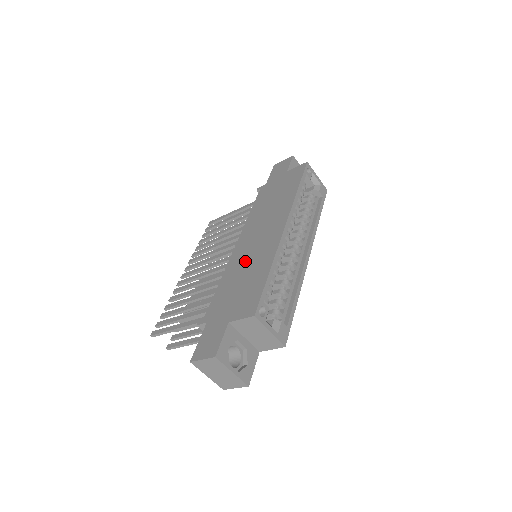
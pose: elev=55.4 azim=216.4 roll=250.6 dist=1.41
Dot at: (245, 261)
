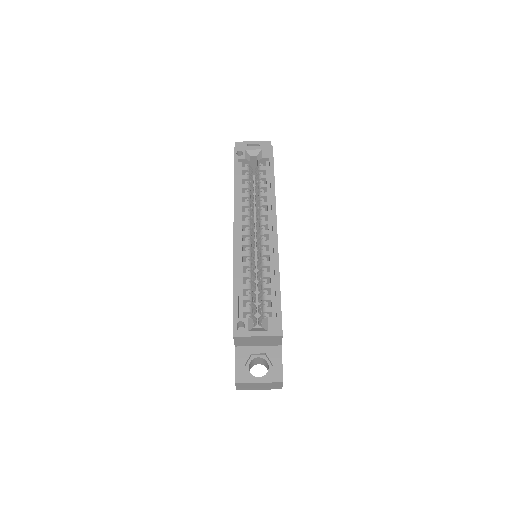
Dot at: occluded
